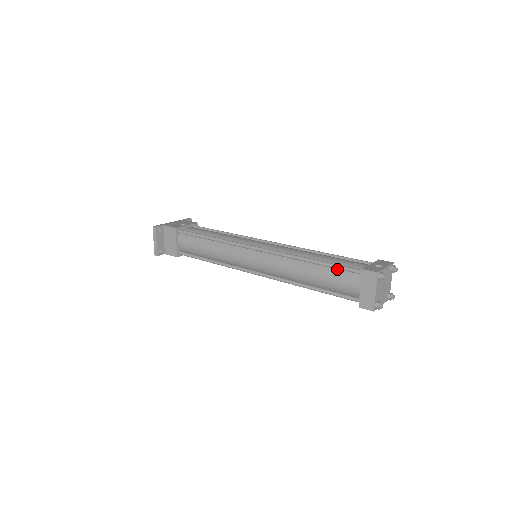
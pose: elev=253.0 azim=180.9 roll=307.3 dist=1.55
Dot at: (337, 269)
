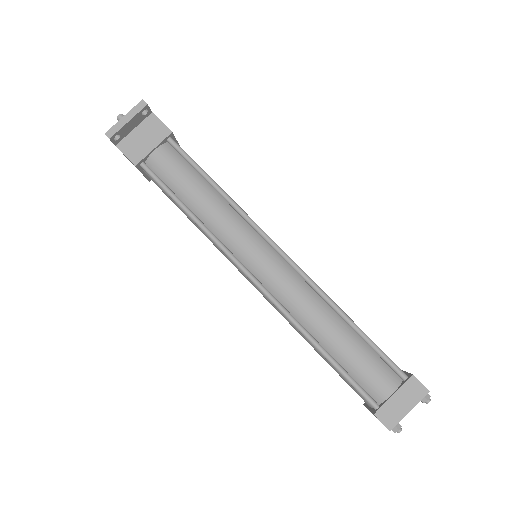
Dot at: (374, 352)
